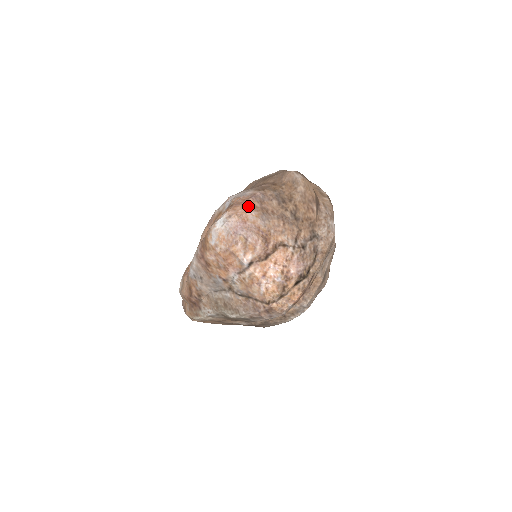
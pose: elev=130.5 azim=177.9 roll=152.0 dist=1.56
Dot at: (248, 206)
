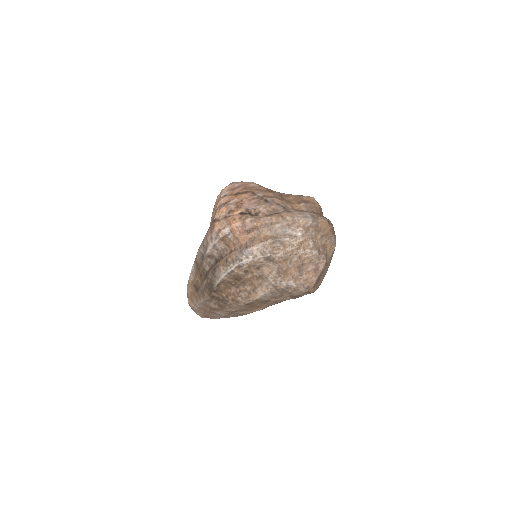
Dot at: occluded
